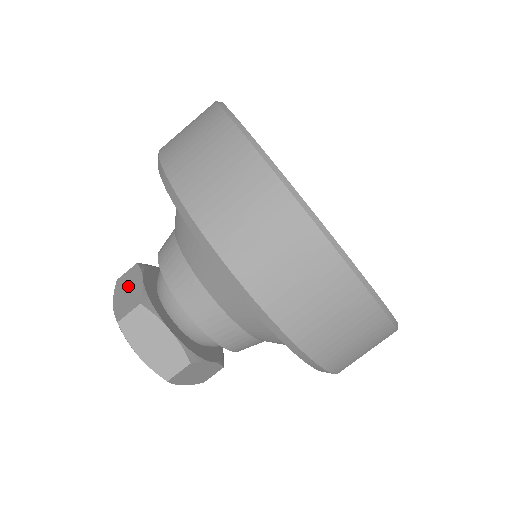
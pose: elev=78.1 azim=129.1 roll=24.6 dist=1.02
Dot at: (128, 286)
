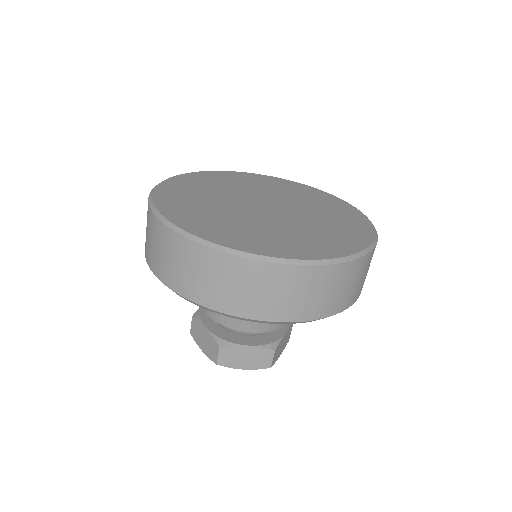
Dot at: (201, 336)
